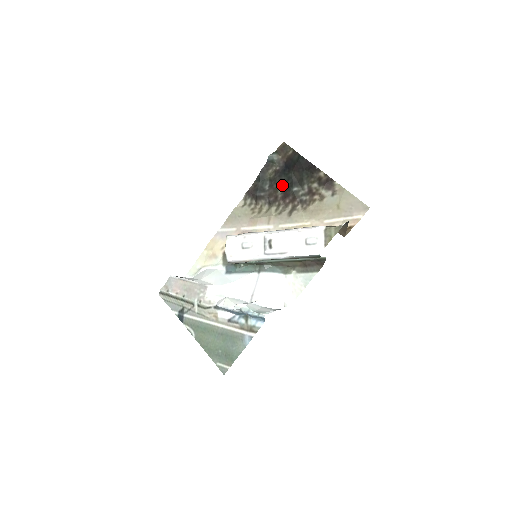
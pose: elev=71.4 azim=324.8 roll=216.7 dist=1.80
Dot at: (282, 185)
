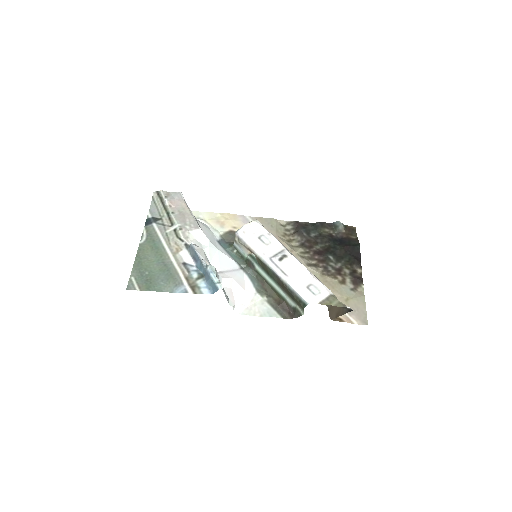
Dot at: (324, 246)
